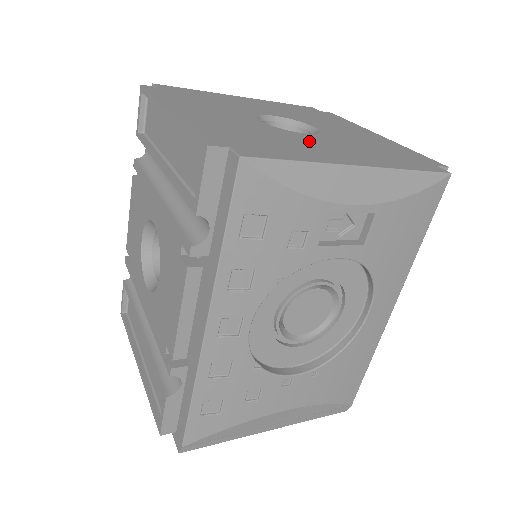
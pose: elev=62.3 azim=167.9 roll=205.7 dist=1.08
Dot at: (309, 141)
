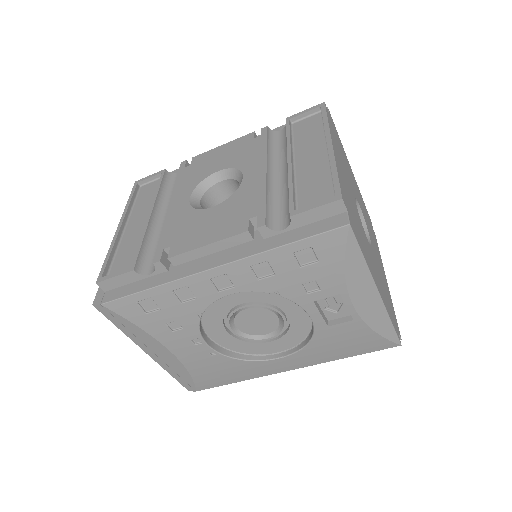
Dot at: (368, 247)
